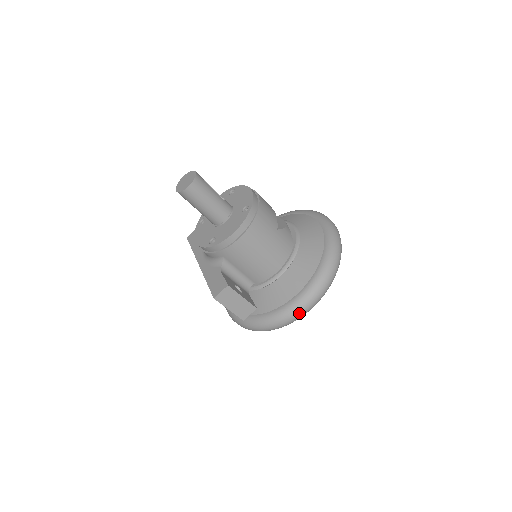
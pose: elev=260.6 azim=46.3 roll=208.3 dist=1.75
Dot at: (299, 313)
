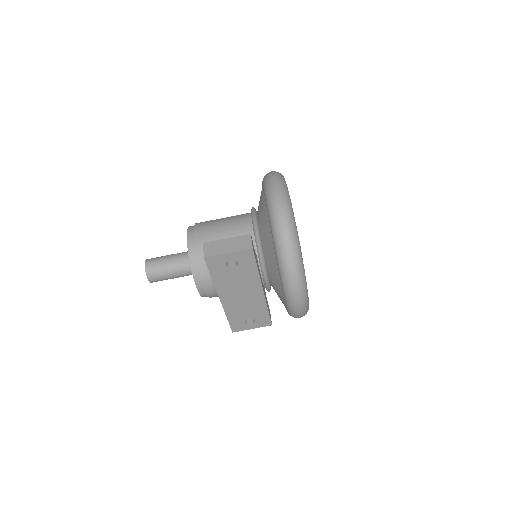
Dot at: (276, 197)
